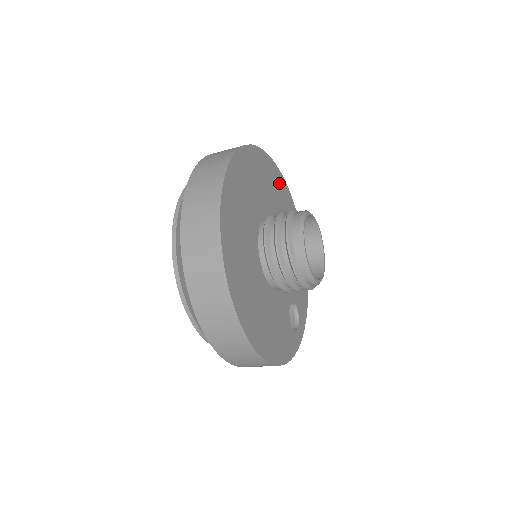
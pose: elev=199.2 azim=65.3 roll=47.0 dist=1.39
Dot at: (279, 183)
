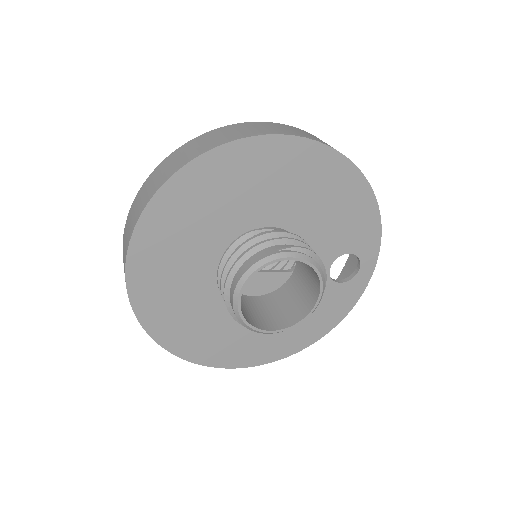
Dot at: (224, 169)
